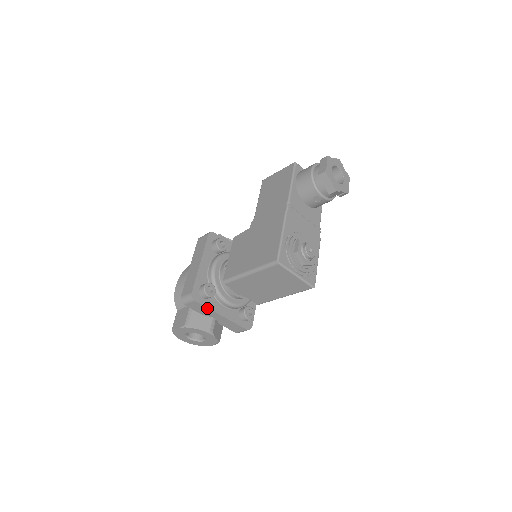
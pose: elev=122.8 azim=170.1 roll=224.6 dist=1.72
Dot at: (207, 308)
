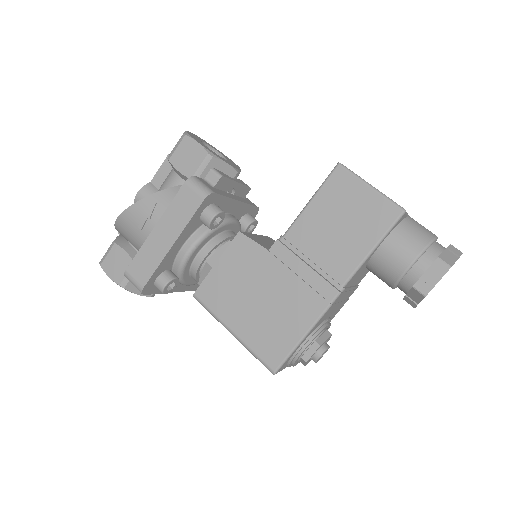
Dot at: (157, 292)
